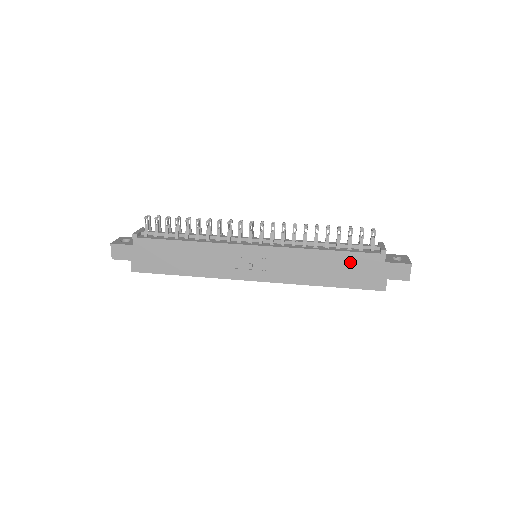
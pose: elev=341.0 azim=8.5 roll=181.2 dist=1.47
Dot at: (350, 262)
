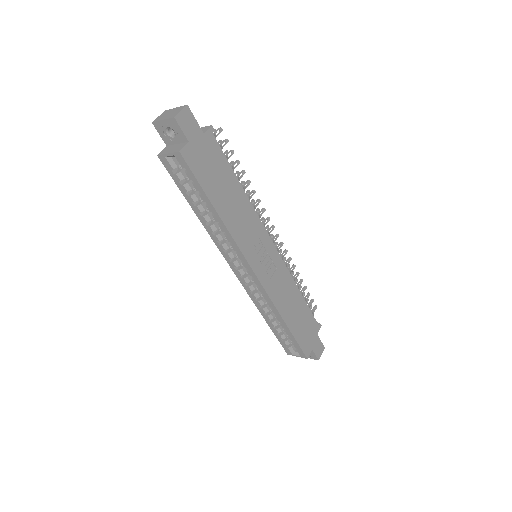
Dot at: (306, 317)
